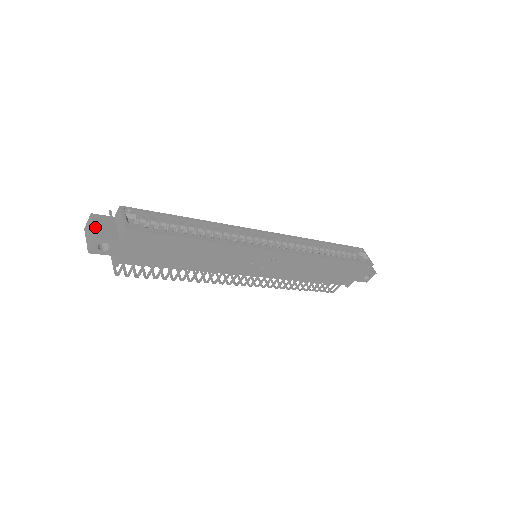
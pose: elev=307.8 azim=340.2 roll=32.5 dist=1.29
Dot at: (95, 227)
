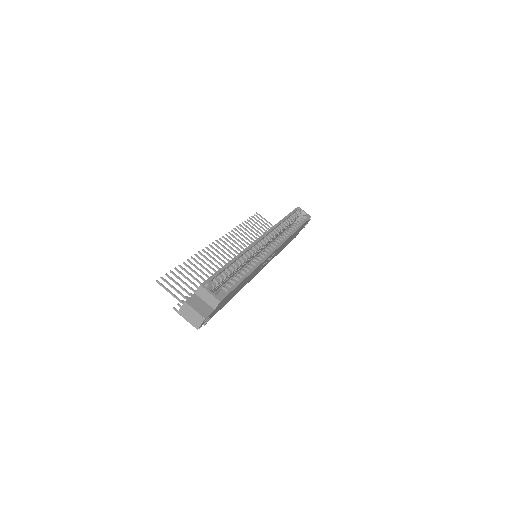
Dot at: (197, 311)
